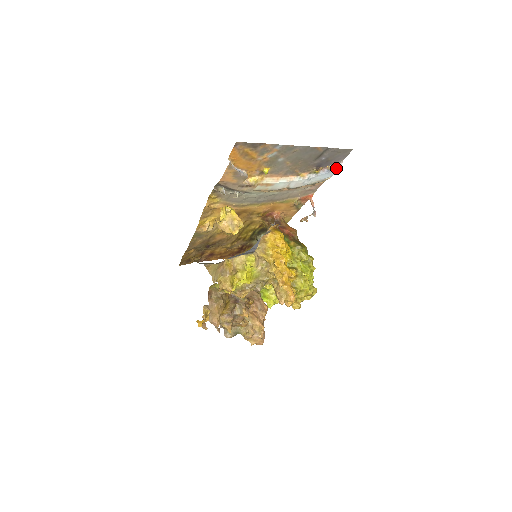
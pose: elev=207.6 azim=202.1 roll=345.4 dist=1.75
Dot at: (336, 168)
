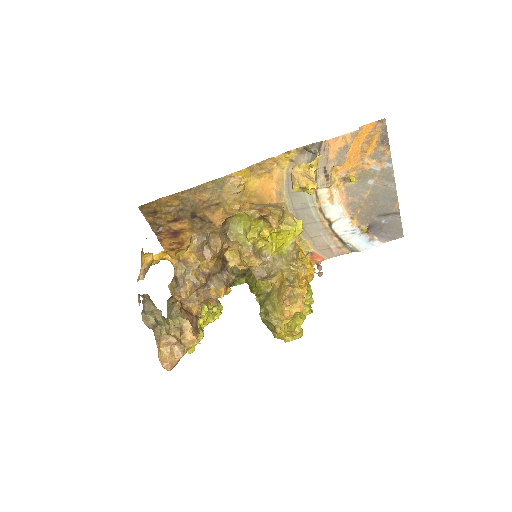
Dot at: (376, 244)
